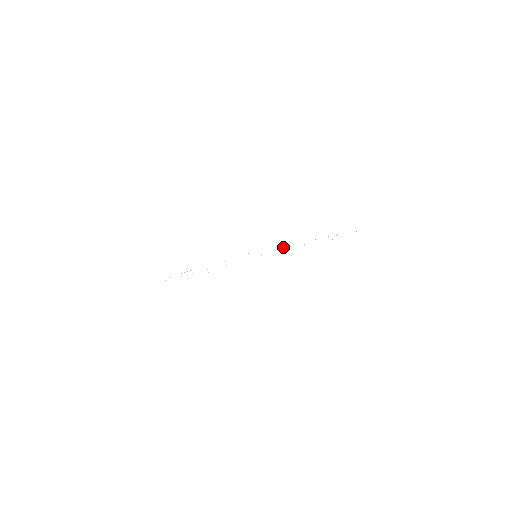
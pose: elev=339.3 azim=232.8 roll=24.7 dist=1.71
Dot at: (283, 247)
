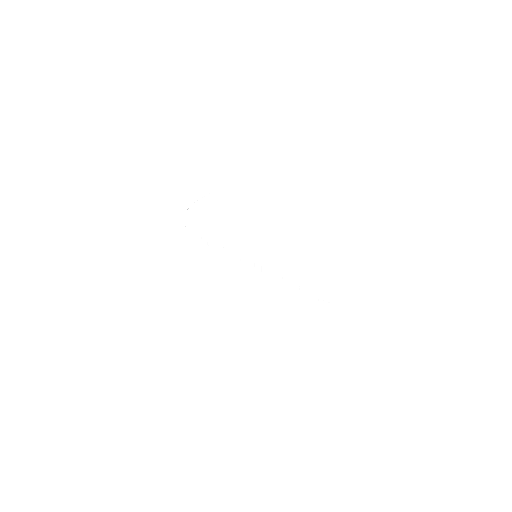
Dot at: (275, 273)
